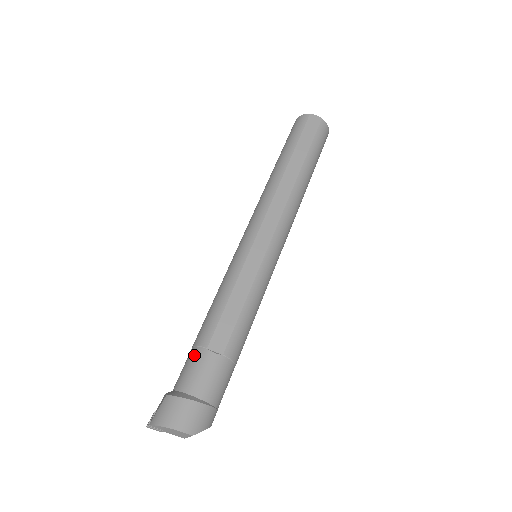
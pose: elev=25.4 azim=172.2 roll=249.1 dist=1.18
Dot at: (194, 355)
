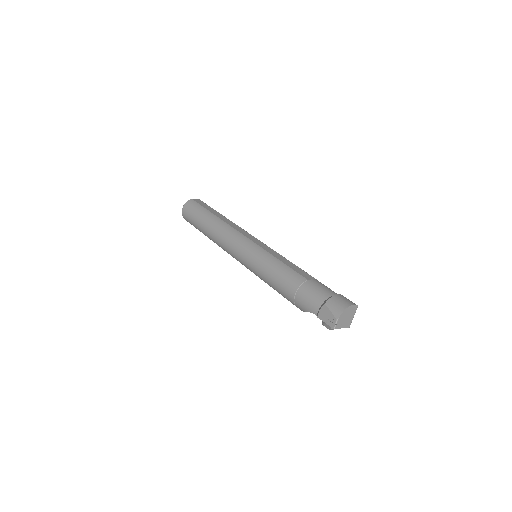
Dot at: (306, 287)
